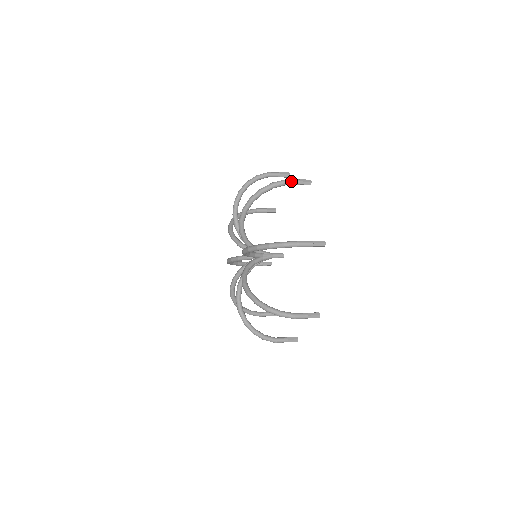
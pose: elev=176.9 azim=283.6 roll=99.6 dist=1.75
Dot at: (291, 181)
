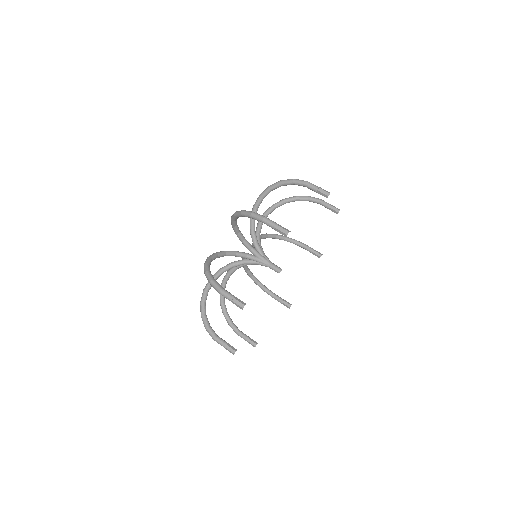
Dot at: (267, 222)
